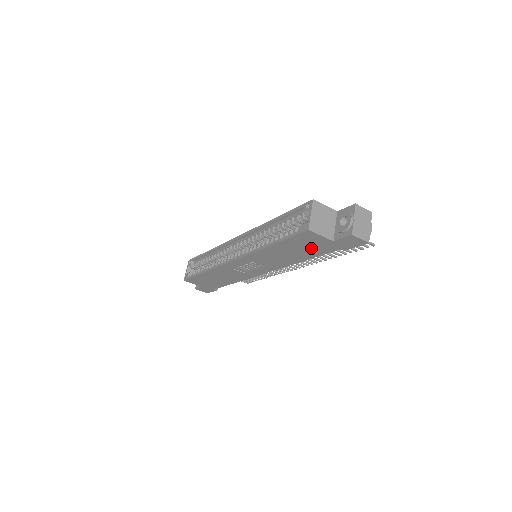
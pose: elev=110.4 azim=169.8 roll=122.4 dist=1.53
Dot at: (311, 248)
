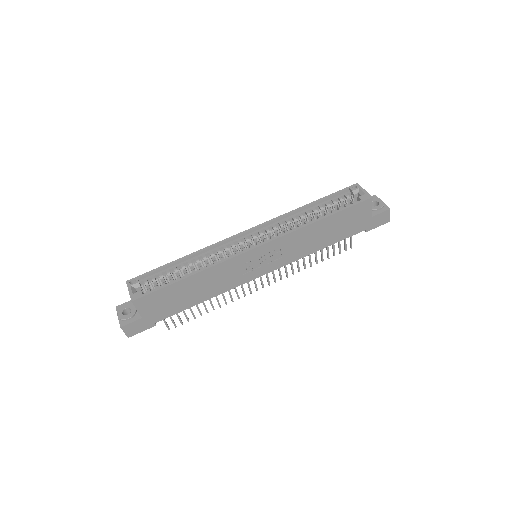
Dot at: (348, 226)
